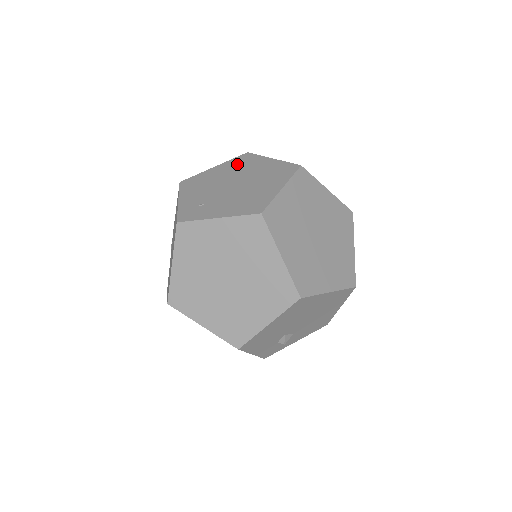
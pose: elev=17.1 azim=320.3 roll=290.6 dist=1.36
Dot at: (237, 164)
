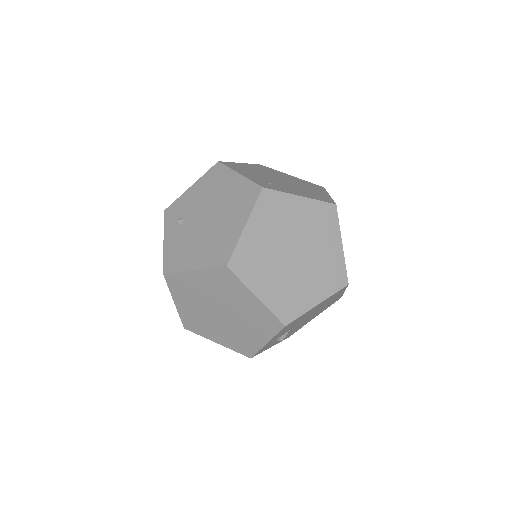
Dot at: (263, 168)
